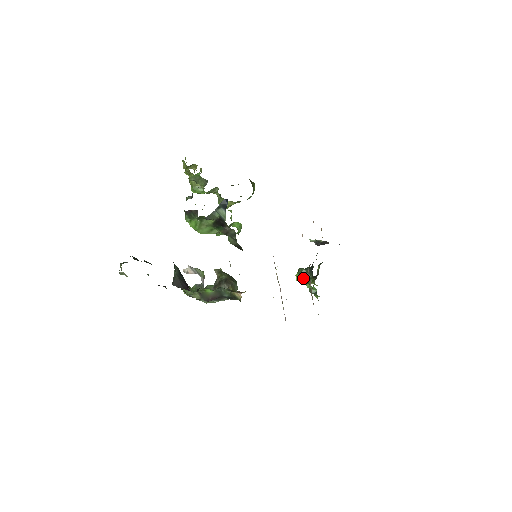
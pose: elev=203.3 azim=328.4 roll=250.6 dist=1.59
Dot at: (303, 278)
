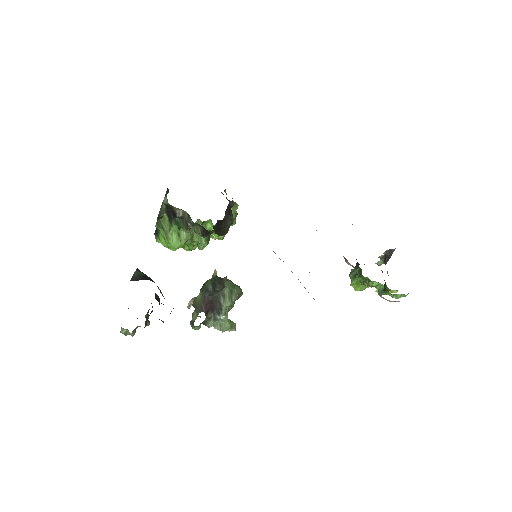
Dot at: (359, 281)
